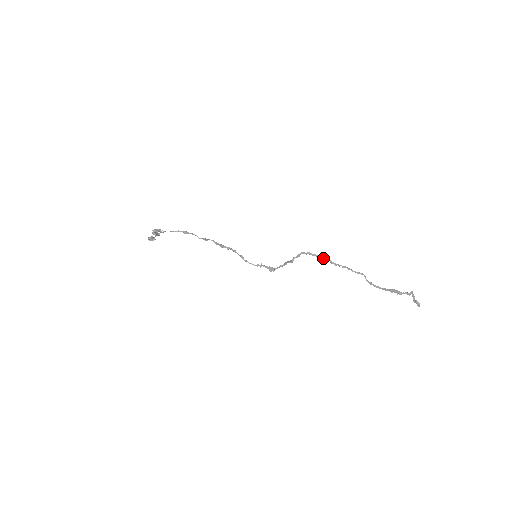
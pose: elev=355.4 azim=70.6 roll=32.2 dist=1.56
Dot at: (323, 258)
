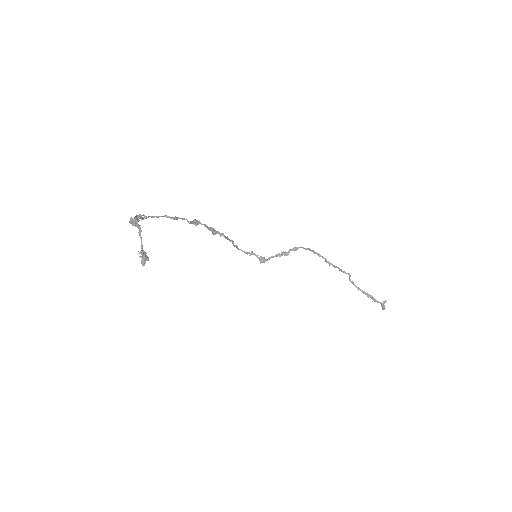
Dot at: (320, 256)
